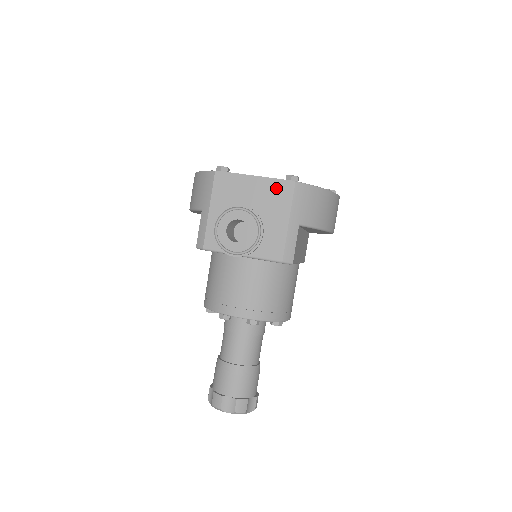
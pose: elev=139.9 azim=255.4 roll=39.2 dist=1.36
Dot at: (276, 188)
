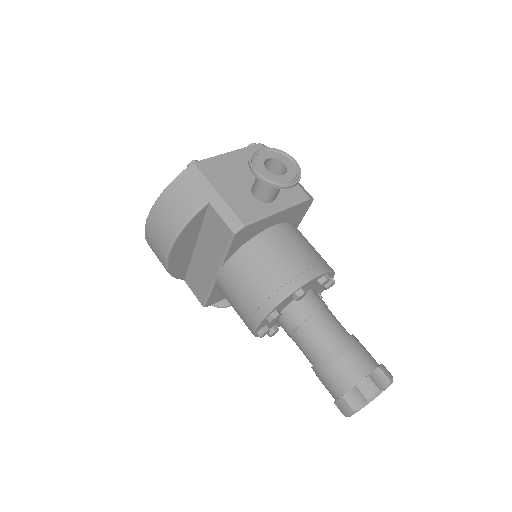
Dot at: occluded
